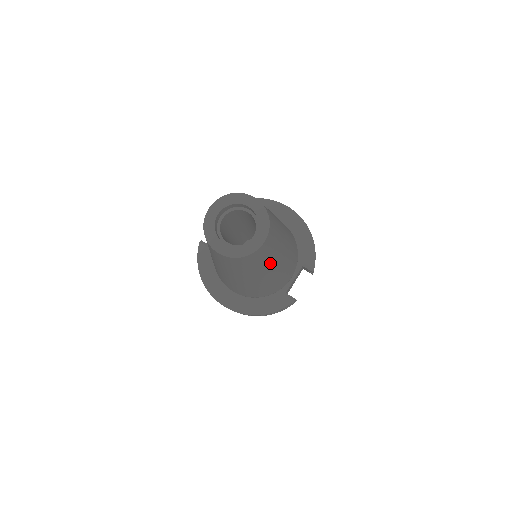
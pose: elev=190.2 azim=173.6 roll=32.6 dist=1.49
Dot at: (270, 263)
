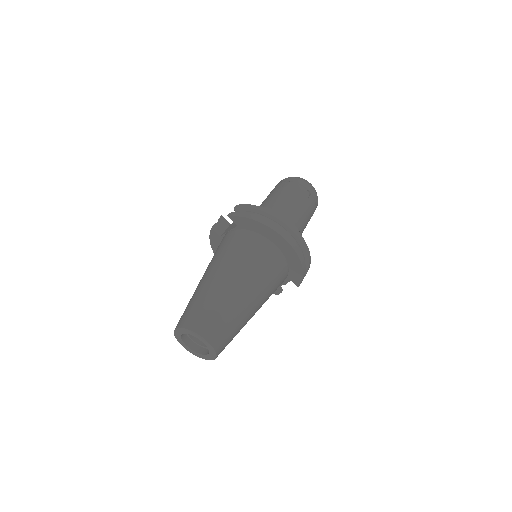
Dot at: occluded
